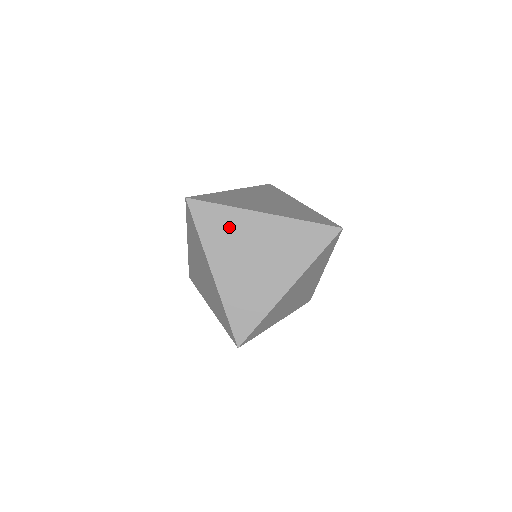
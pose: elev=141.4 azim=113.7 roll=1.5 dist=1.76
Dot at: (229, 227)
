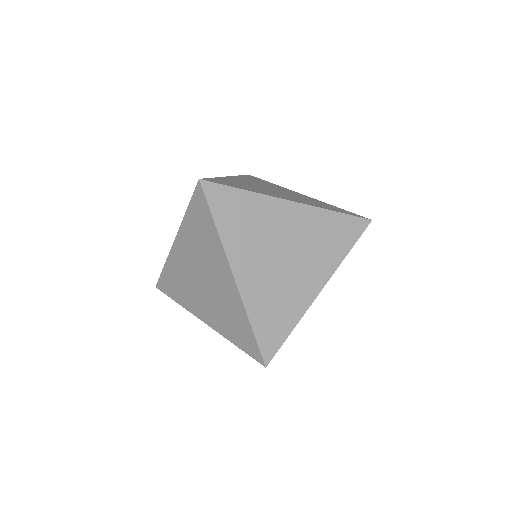
Dot at: (253, 218)
